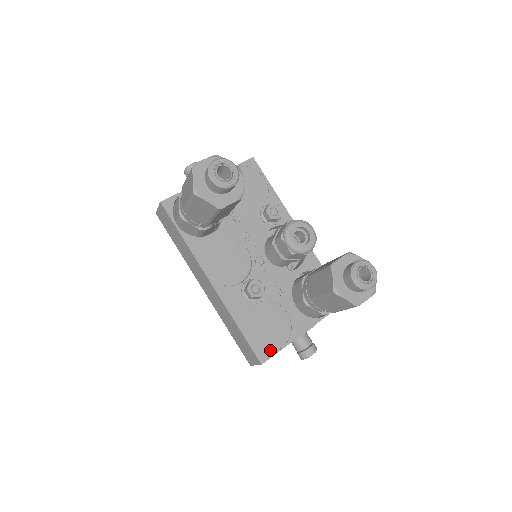
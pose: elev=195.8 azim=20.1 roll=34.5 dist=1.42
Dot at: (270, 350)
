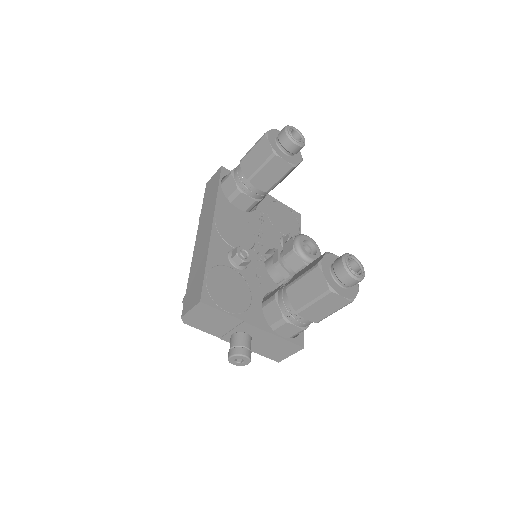
Dot at: (216, 302)
